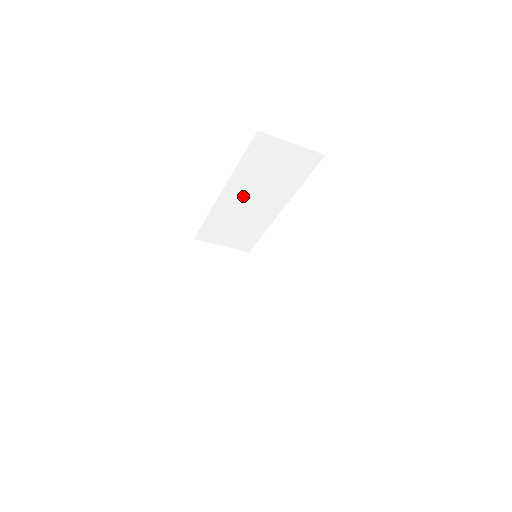
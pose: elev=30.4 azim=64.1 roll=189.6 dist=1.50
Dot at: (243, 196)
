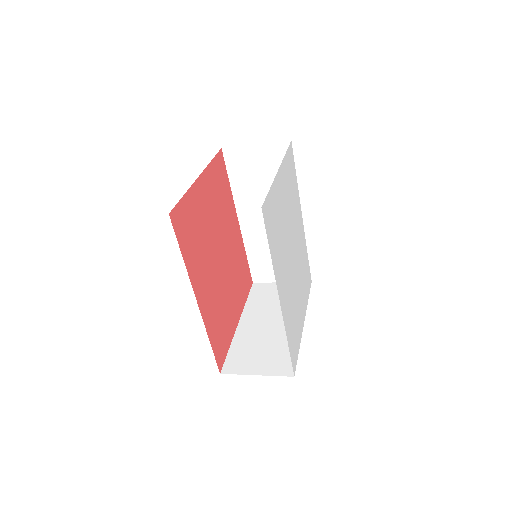
Dot at: (258, 218)
